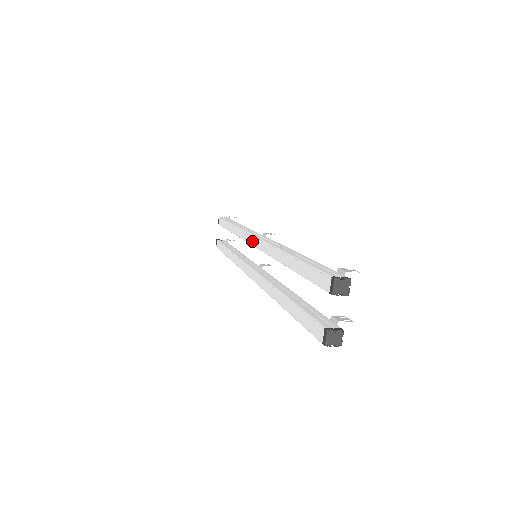
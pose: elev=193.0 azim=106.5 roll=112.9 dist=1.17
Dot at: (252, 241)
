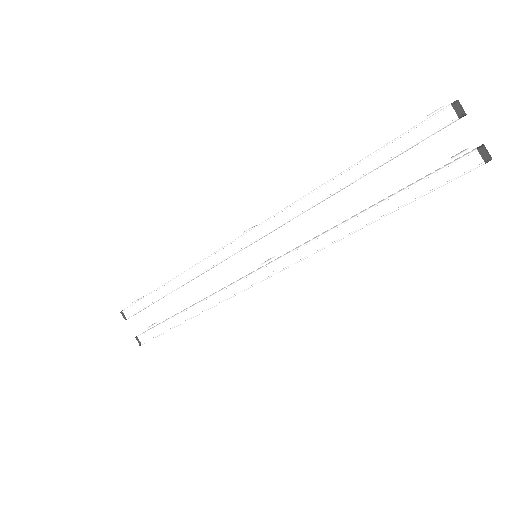
Dot at: (245, 242)
